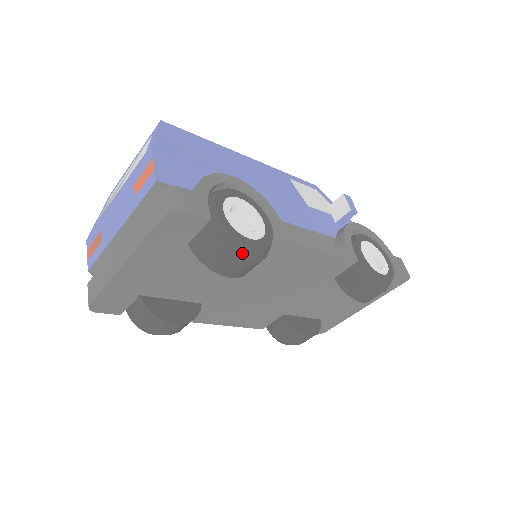
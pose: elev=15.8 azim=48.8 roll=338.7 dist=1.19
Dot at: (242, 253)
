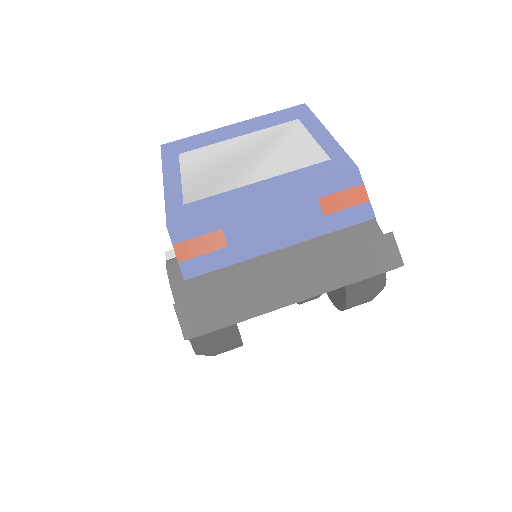
Dot at: (376, 295)
